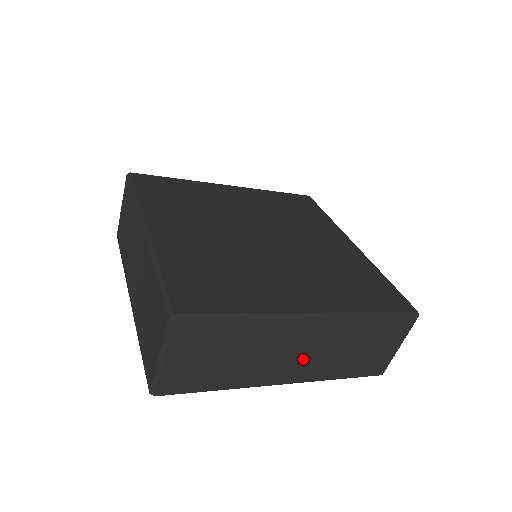
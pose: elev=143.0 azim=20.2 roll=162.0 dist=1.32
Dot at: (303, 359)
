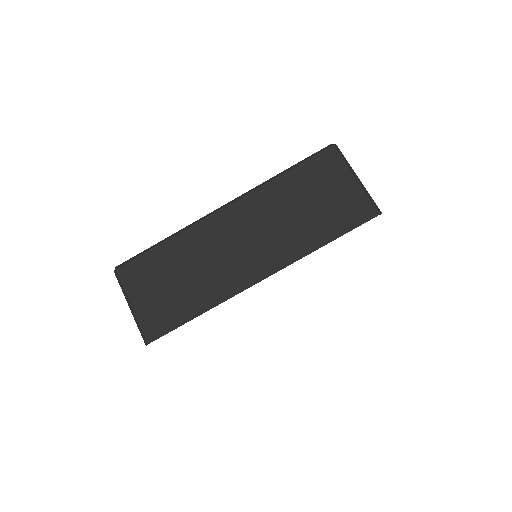
Dot at: (255, 246)
